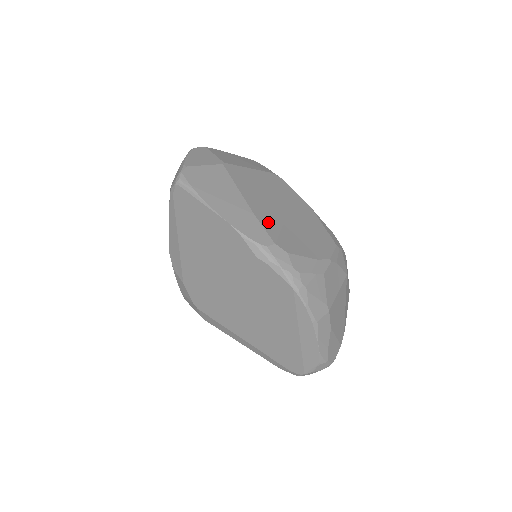
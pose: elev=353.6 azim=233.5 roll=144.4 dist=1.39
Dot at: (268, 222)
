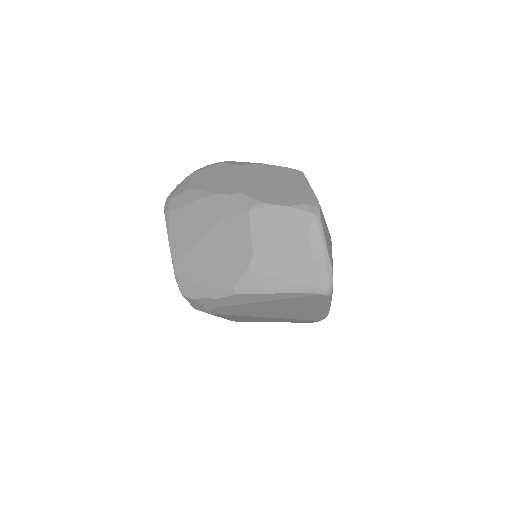
Dot at: occluded
